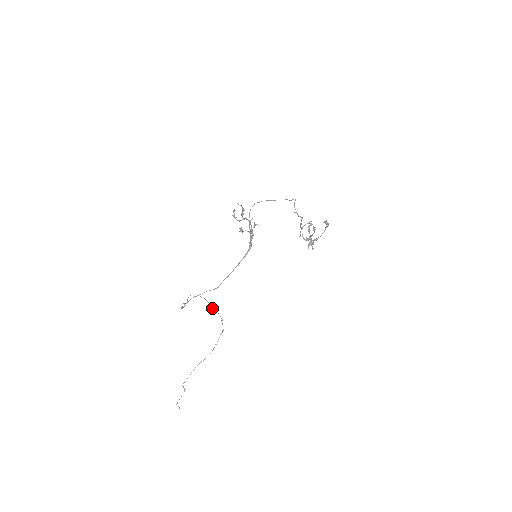
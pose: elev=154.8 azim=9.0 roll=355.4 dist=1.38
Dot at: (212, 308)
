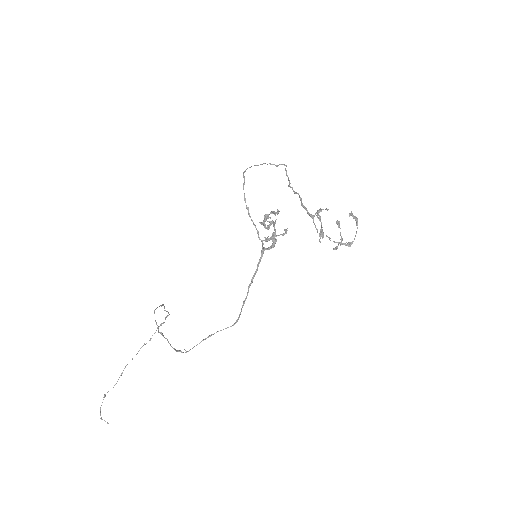
Dot at: (165, 310)
